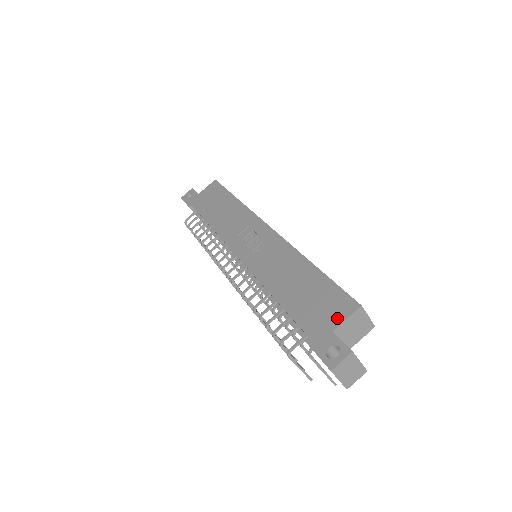
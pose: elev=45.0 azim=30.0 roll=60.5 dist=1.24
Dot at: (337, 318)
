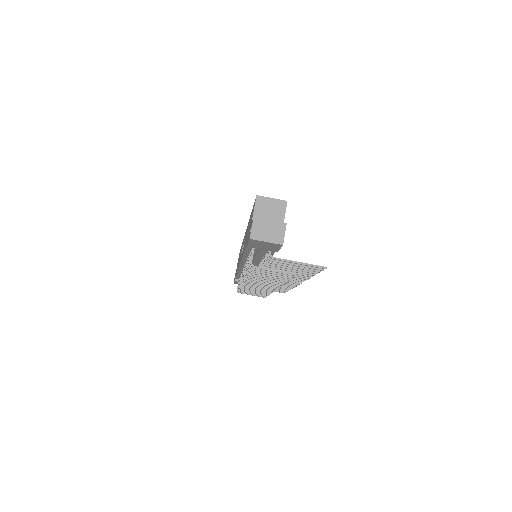
Dot at: (252, 216)
